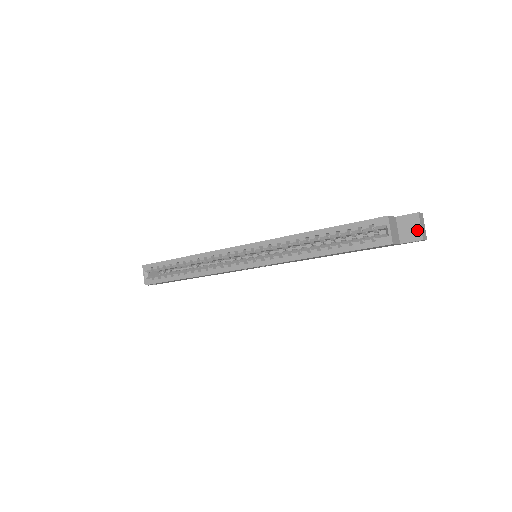
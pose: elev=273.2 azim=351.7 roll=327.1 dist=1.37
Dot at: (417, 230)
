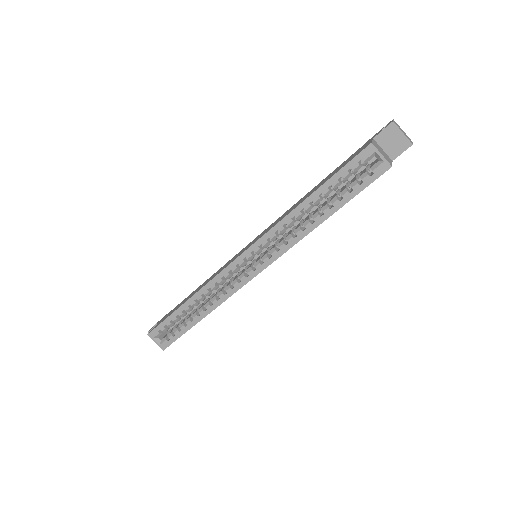
Dot at: (401, 139)
